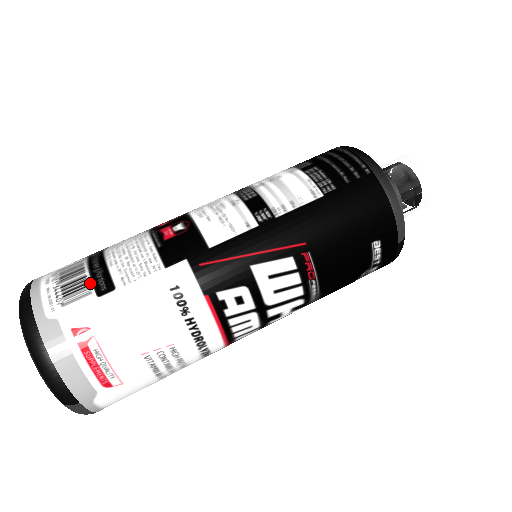
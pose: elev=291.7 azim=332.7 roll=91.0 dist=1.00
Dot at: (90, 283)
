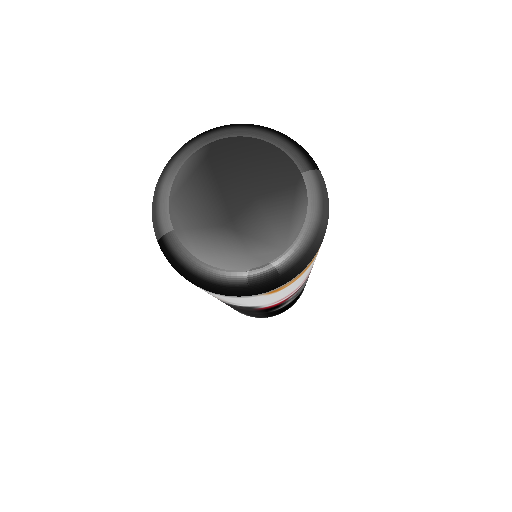
Dot at: occluded
